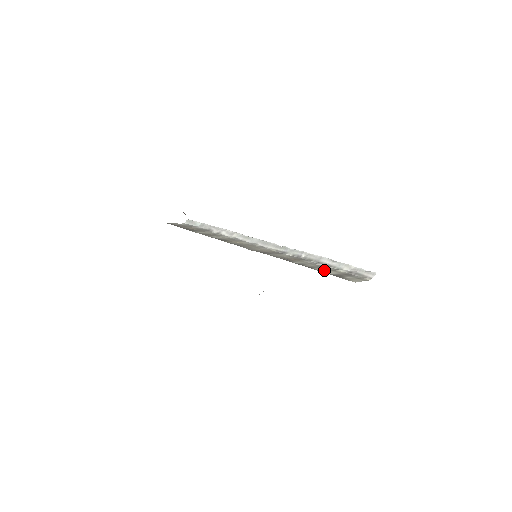
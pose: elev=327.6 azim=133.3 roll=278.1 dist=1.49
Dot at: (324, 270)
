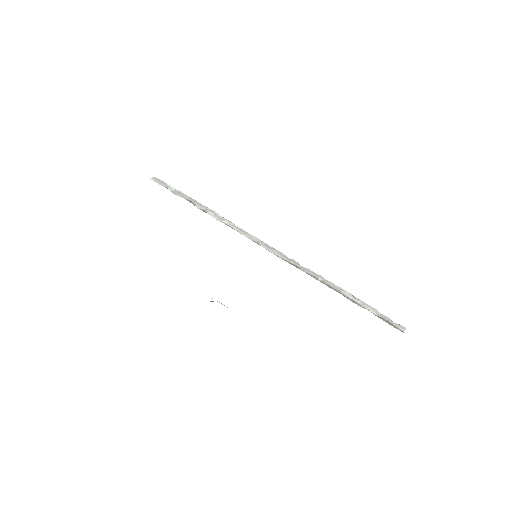
Dot at: occluded
